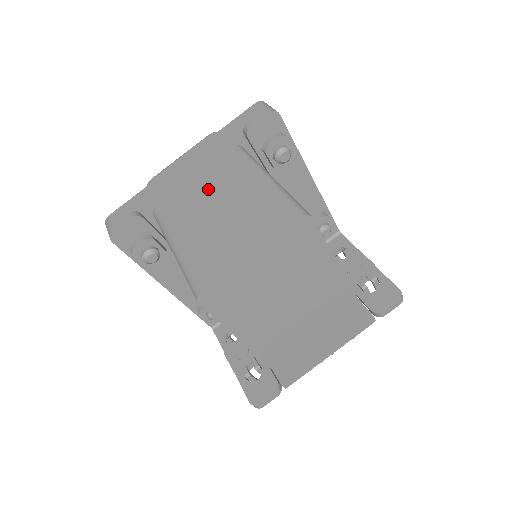
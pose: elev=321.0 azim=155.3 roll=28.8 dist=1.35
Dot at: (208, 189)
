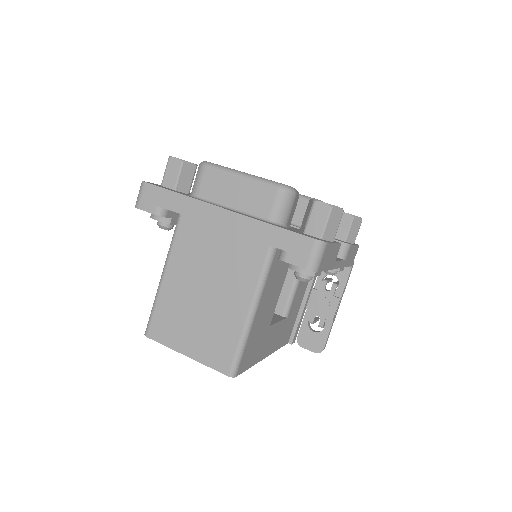
Dot at: (218, 259)
